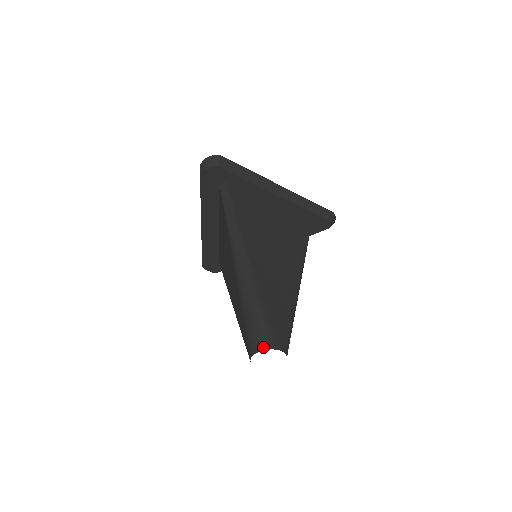
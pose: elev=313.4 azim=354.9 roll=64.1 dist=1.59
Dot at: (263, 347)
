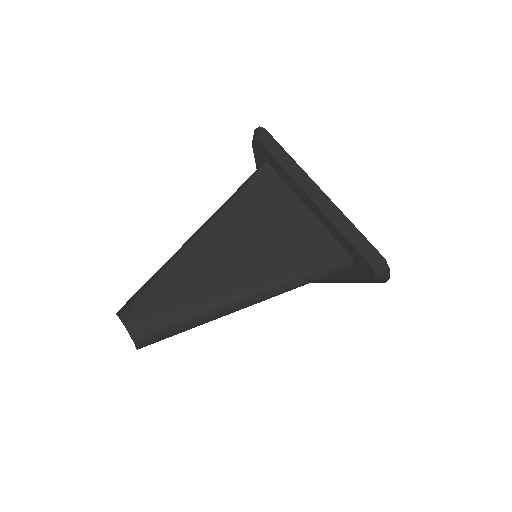
Dot at: (119, 311)
